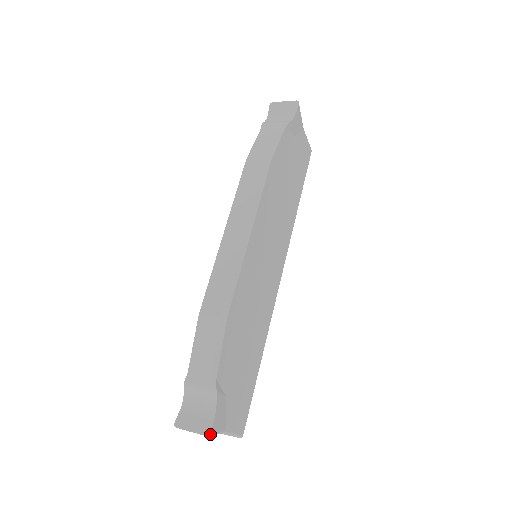
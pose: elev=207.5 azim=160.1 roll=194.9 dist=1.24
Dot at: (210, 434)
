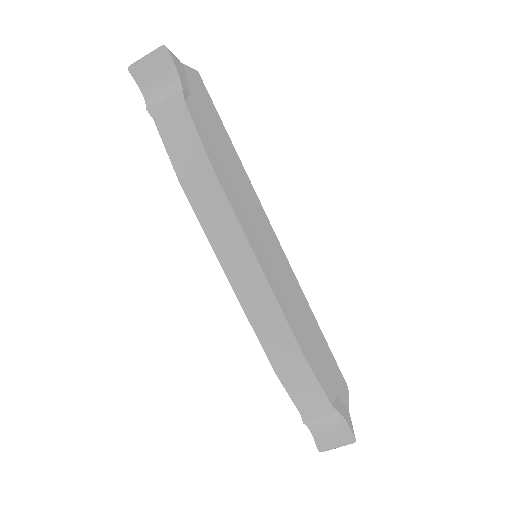
Dot at: (355, 439)
